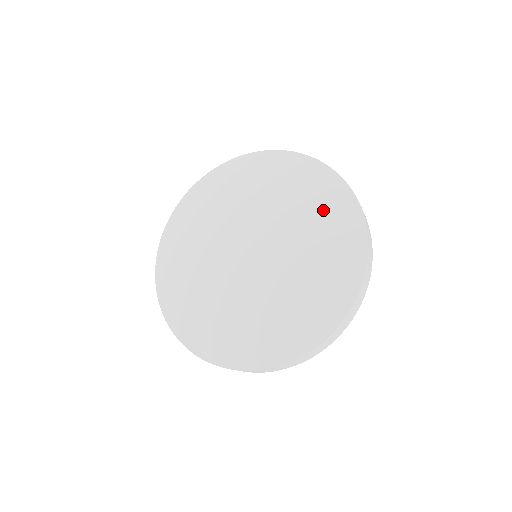
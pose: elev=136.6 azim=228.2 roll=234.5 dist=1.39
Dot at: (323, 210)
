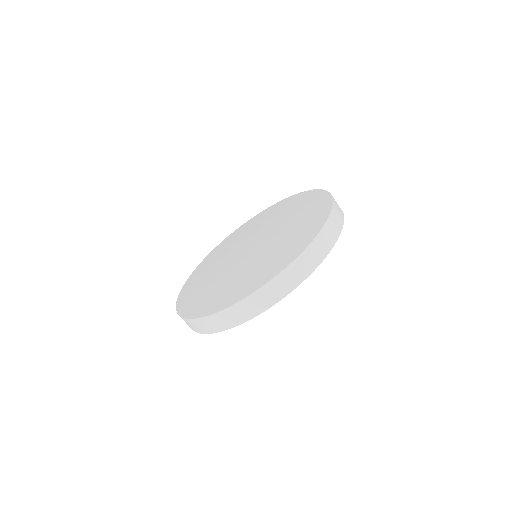
Dot at: (306, 219)
